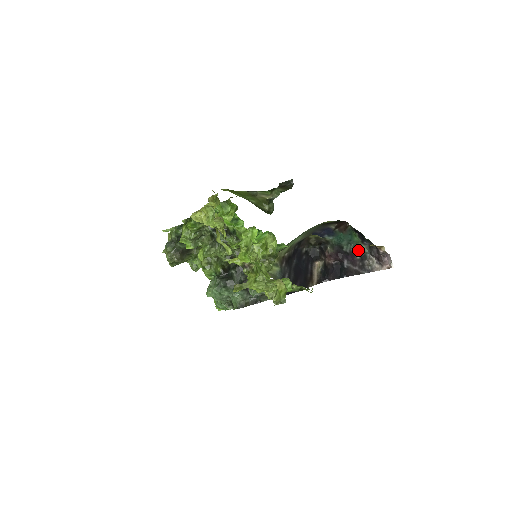
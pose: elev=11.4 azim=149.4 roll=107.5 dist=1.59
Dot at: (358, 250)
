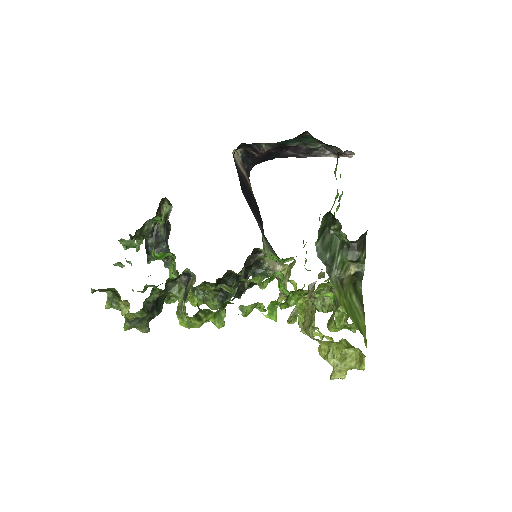
Dot at: (309, 146)
